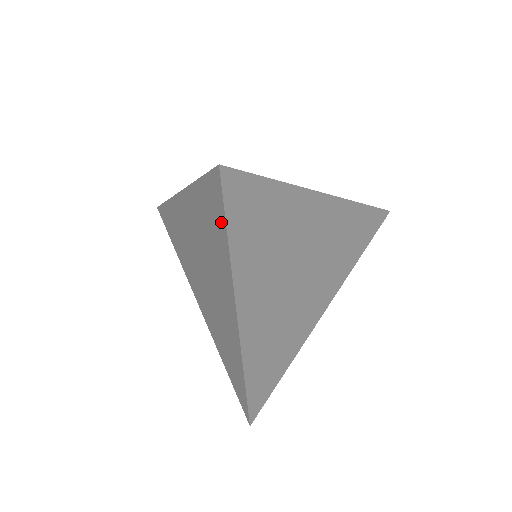
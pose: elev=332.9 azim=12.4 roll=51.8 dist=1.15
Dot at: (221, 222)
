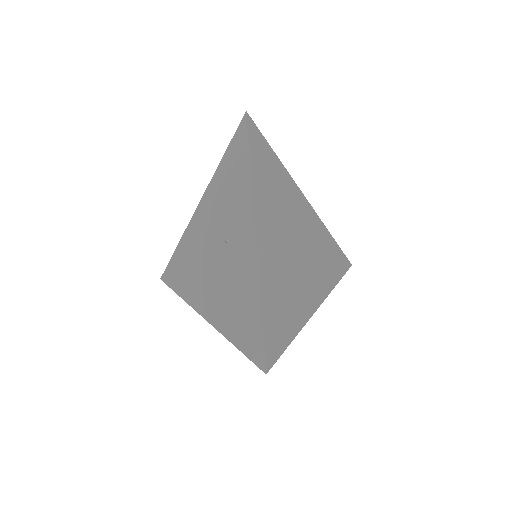
Dot at: occluded
